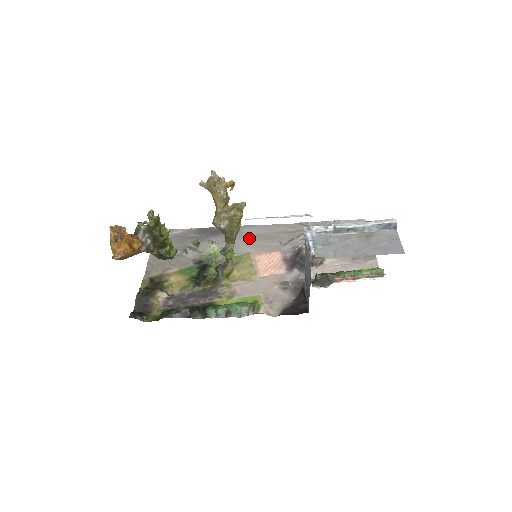
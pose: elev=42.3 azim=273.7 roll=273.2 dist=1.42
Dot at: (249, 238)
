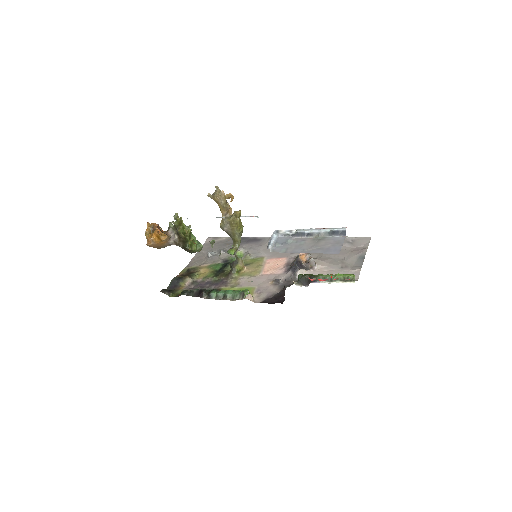
Dot at: occluded
